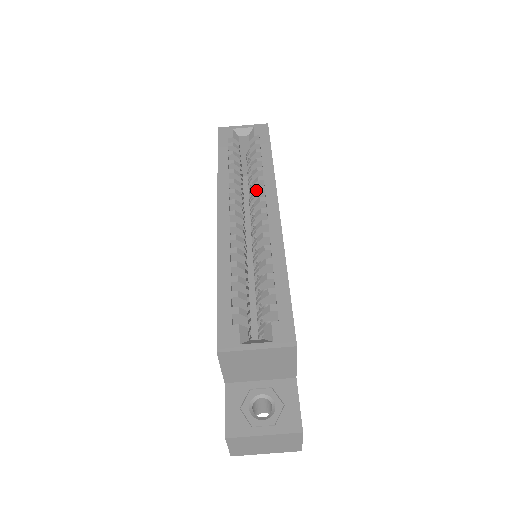
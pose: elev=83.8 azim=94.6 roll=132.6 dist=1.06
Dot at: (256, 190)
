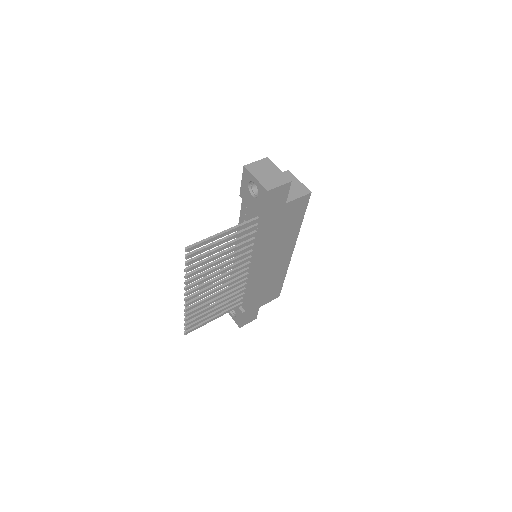
Dot at: occluded
